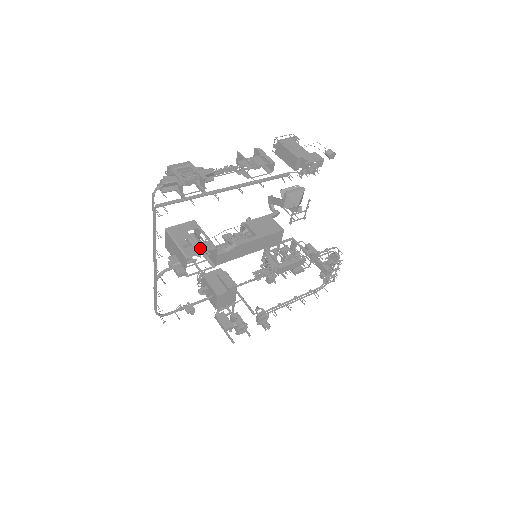
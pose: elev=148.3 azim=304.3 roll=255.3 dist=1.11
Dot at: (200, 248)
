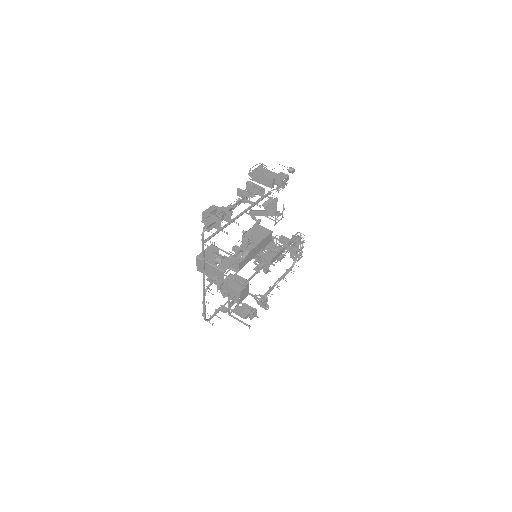
Dot at: (228, 262)
